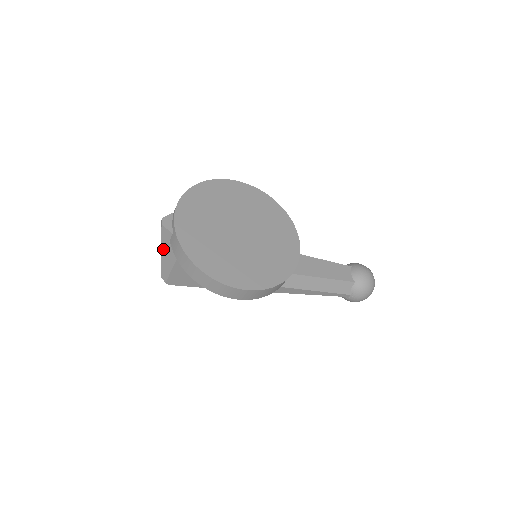
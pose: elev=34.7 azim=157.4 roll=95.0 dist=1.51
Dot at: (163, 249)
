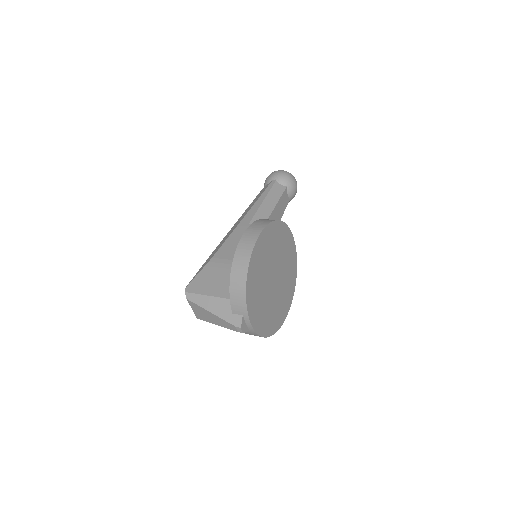
Dot at: occluded
